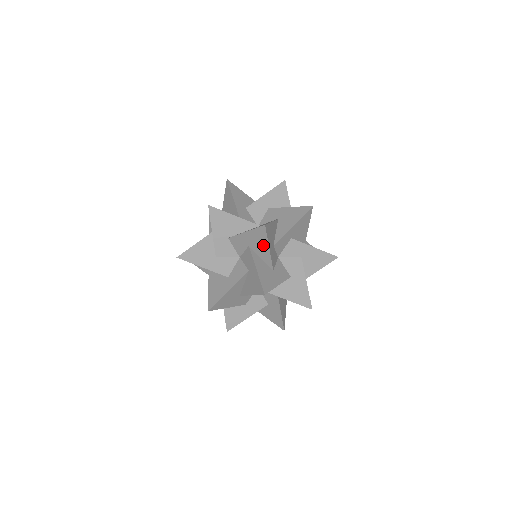
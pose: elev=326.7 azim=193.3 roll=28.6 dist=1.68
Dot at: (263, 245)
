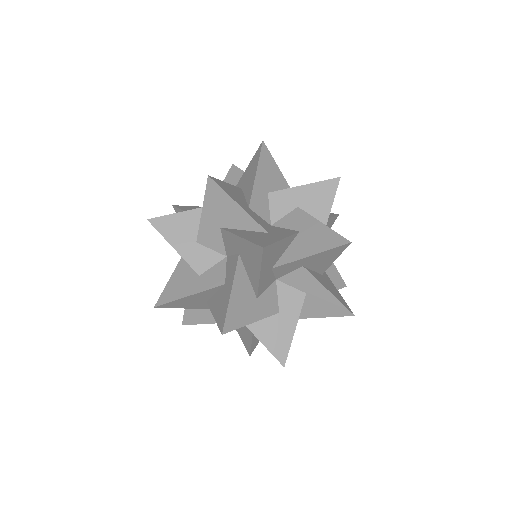
Dot at: (323, 206)
